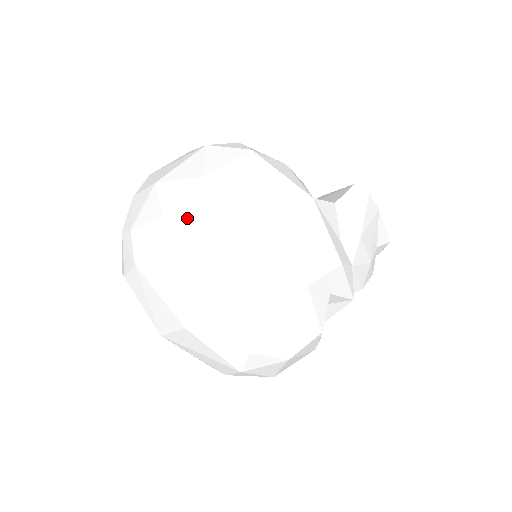
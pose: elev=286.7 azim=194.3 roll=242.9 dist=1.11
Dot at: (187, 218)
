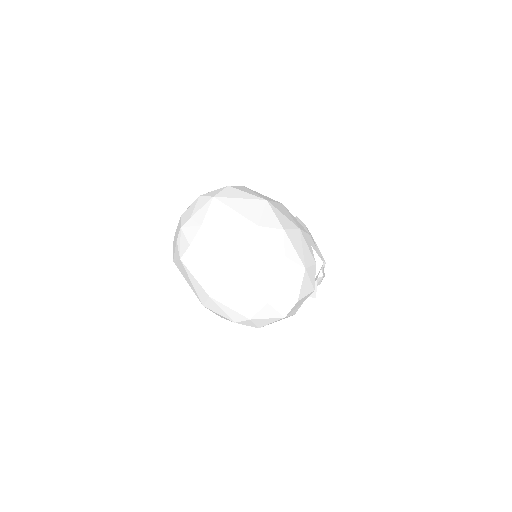
Dot at: (227, 197)
